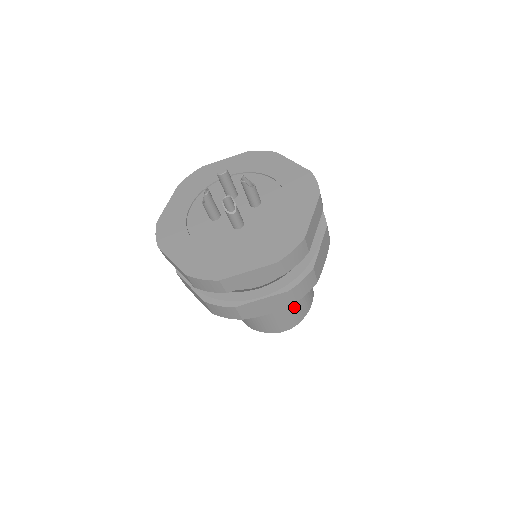
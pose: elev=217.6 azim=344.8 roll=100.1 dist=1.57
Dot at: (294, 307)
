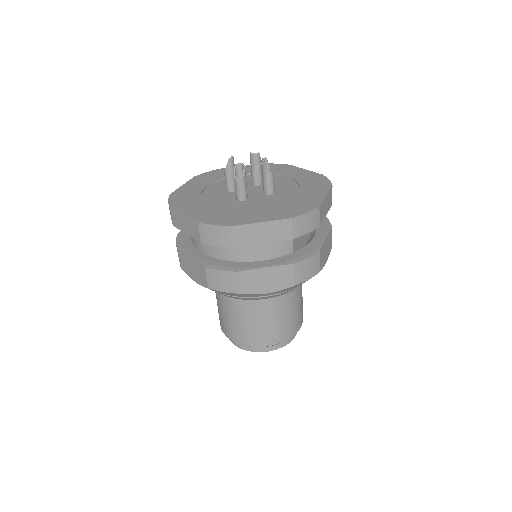
Dot at: occluded
